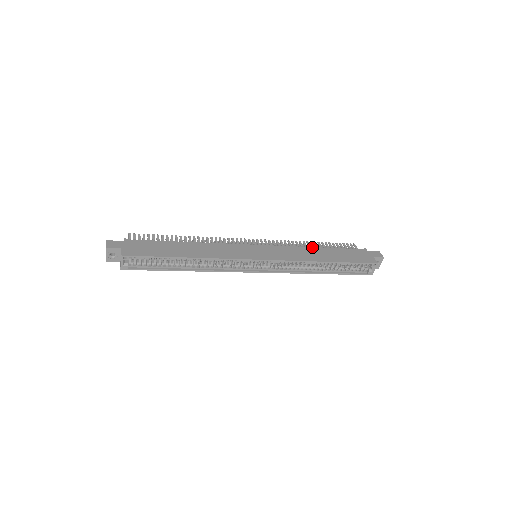
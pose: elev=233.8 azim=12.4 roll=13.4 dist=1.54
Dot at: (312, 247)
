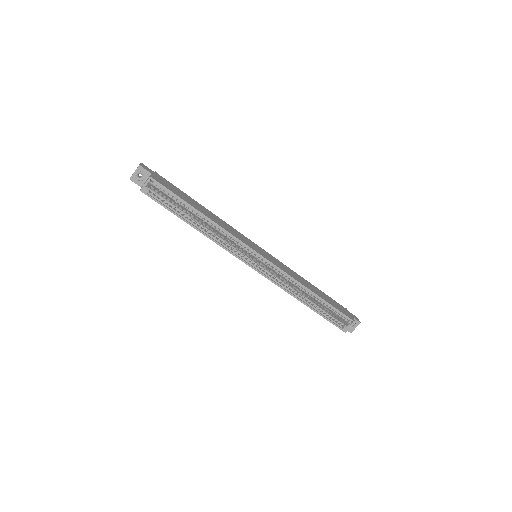
Dot at: occluded
